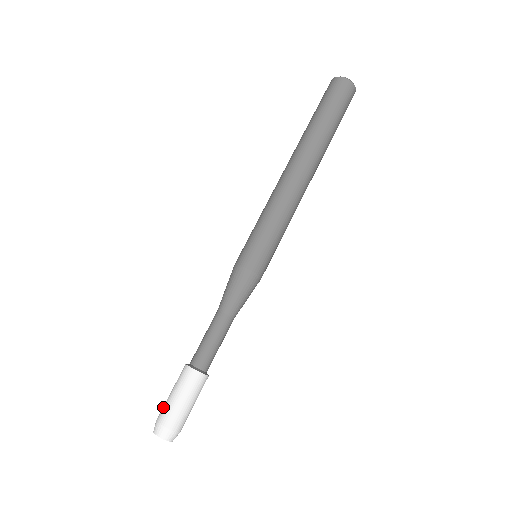
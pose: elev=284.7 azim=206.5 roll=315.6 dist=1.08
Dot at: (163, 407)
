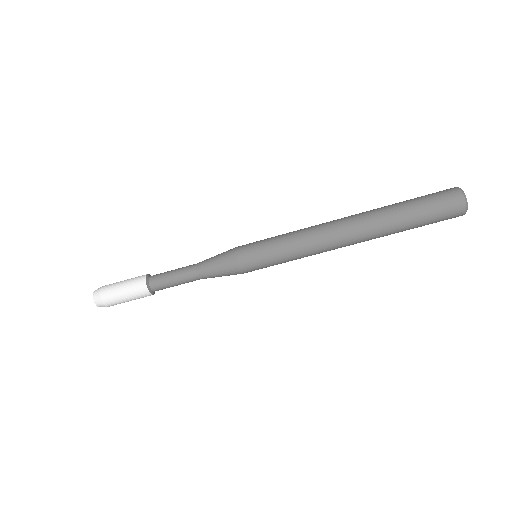
Dot at: (112, 298)
